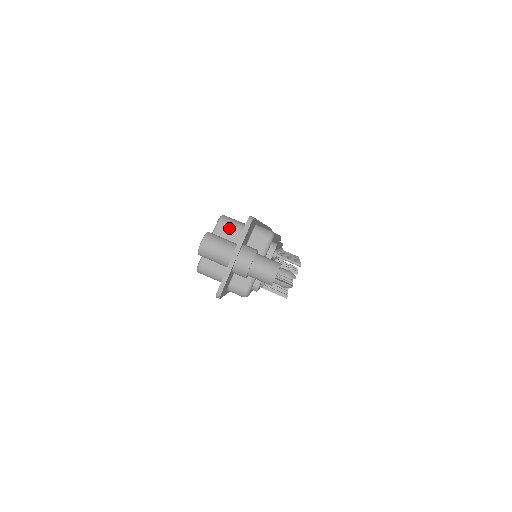
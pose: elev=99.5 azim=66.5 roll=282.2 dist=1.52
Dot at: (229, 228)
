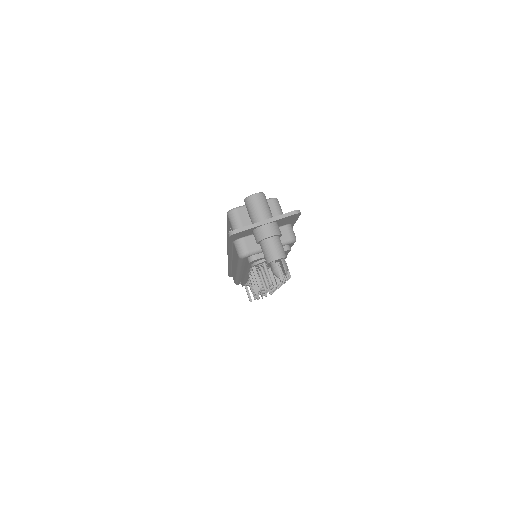
Dot at: (274, 209)
